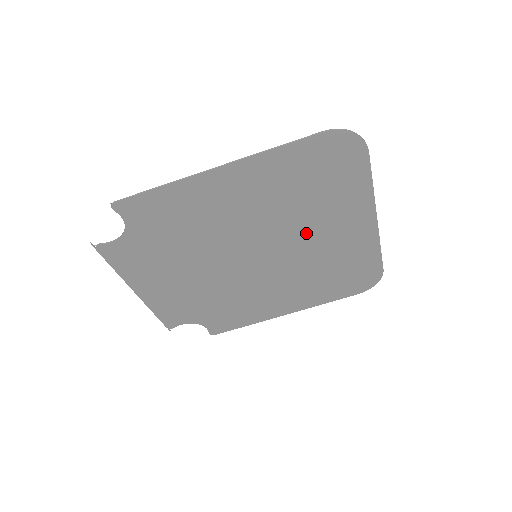
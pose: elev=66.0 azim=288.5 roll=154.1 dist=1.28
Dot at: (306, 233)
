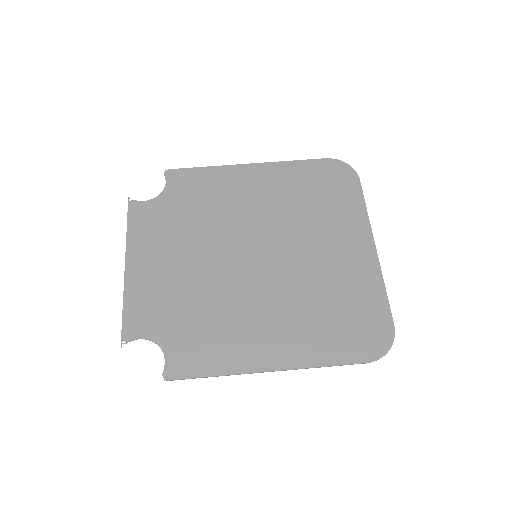
Dot at: (307, 242)
